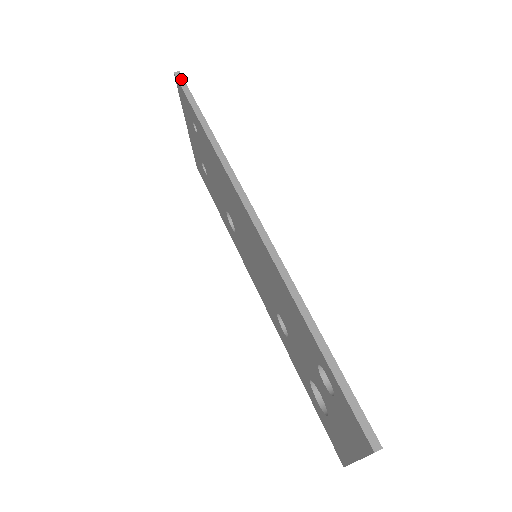
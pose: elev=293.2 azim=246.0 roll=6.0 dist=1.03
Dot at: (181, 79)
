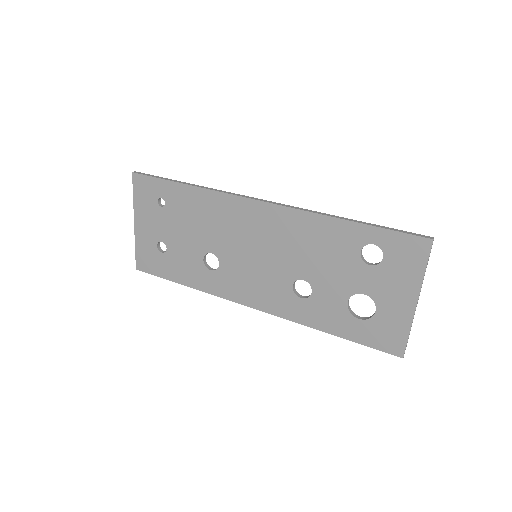
Dot at: (141, 173)
